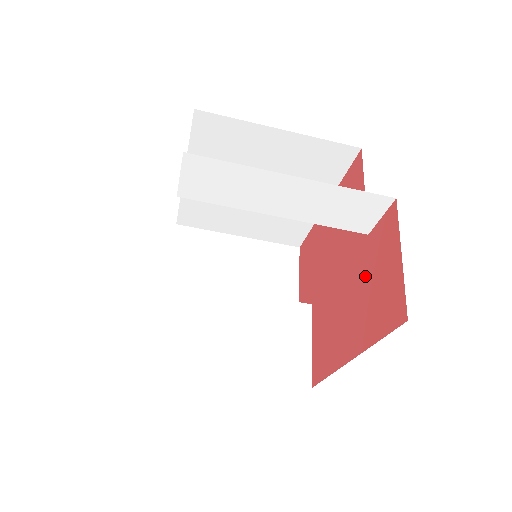
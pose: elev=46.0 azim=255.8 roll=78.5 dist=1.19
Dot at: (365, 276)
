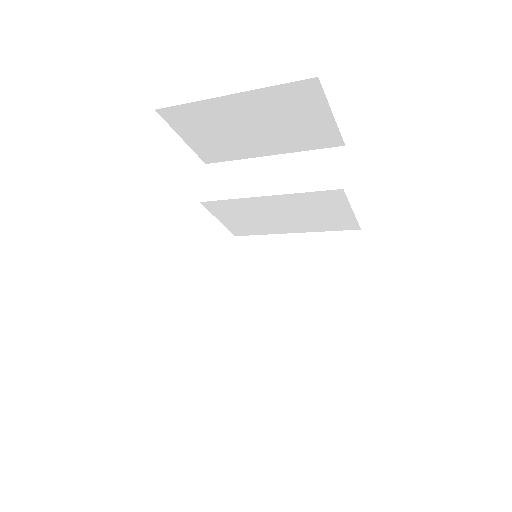
Dot at: occluded
